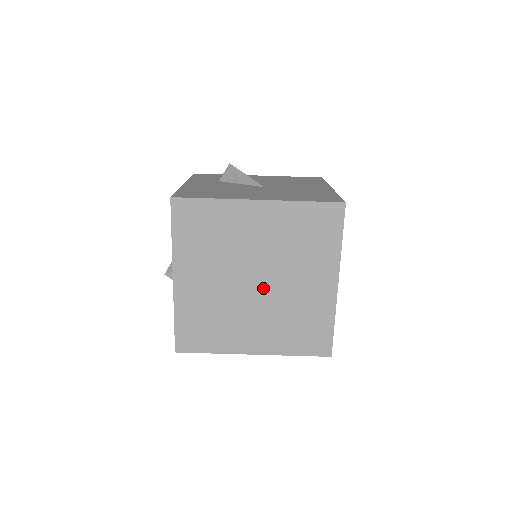
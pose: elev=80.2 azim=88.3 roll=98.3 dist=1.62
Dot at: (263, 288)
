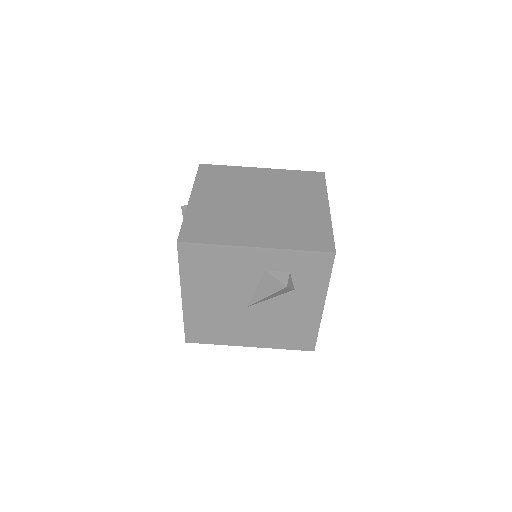
Dot at: (266, 206)
